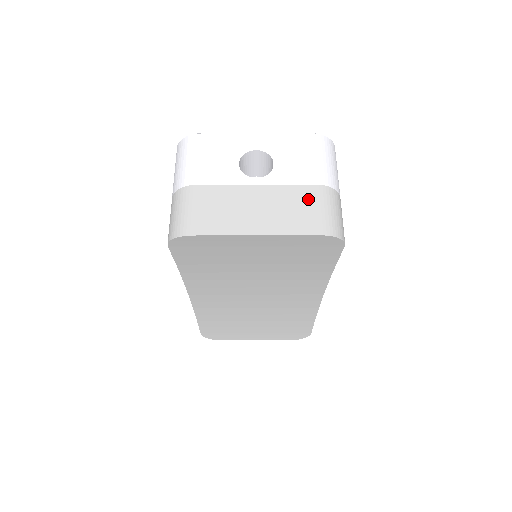
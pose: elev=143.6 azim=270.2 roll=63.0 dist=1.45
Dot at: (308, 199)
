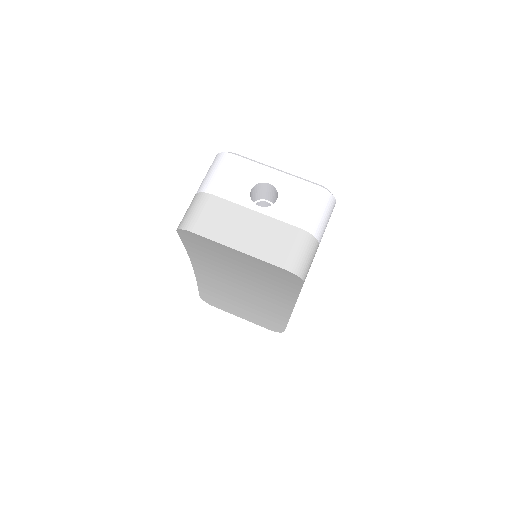
Dot at: (289, 237)
